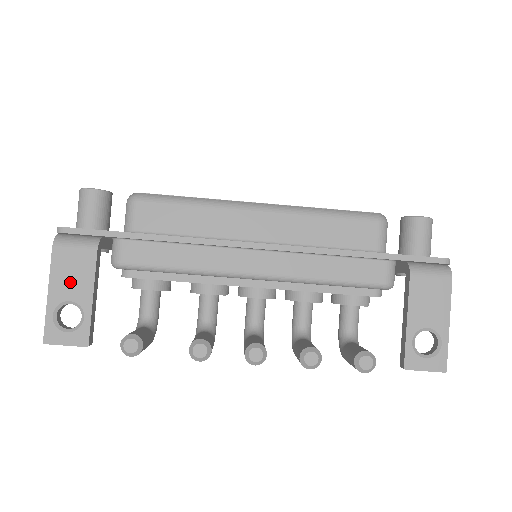
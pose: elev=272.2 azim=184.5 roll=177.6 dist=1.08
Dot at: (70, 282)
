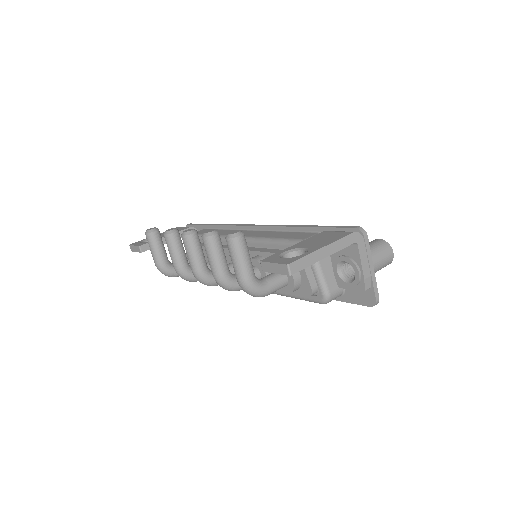
Dot at: occluded
